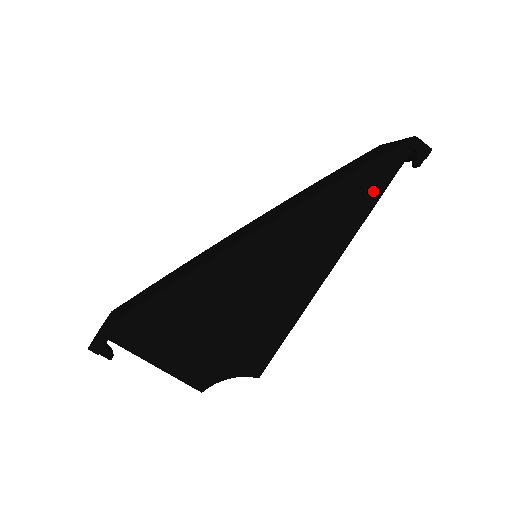
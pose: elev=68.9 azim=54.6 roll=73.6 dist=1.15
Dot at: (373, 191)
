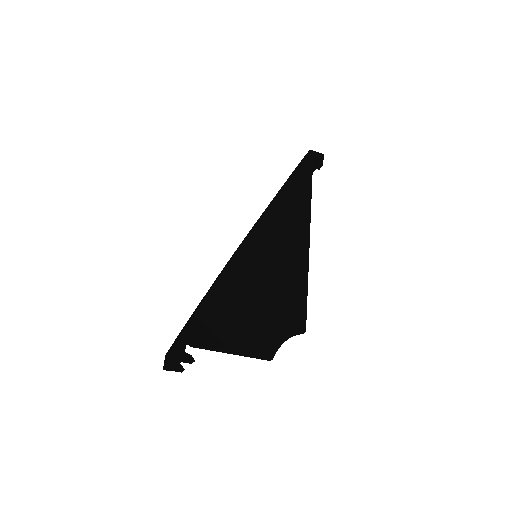
Dot at: (305, 186)
